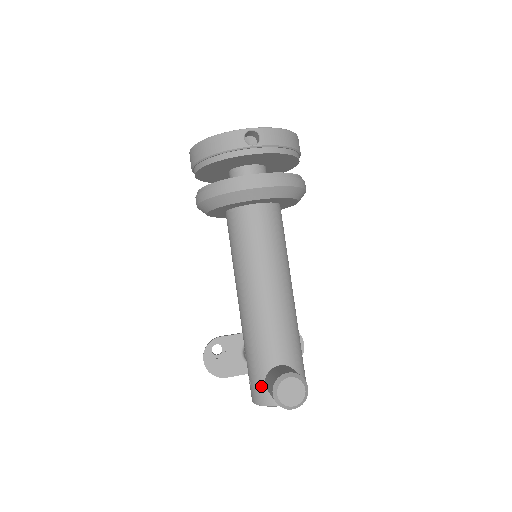
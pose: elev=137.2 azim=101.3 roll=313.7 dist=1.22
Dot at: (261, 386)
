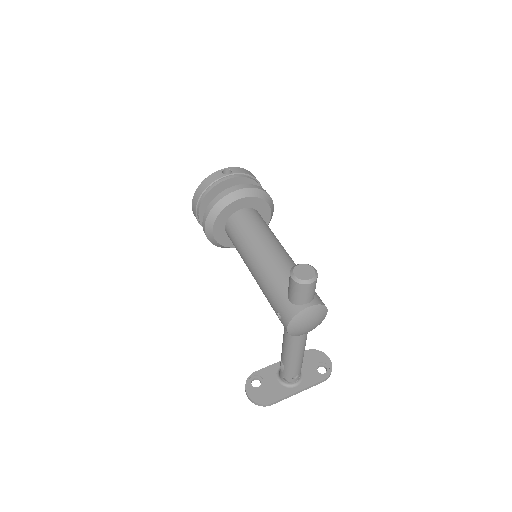
Dot at: (287, 304)
